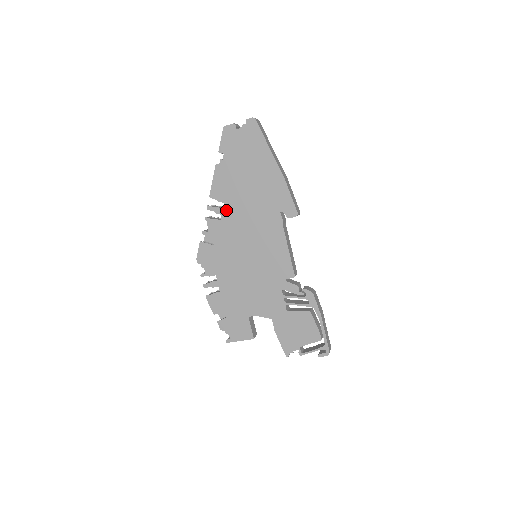
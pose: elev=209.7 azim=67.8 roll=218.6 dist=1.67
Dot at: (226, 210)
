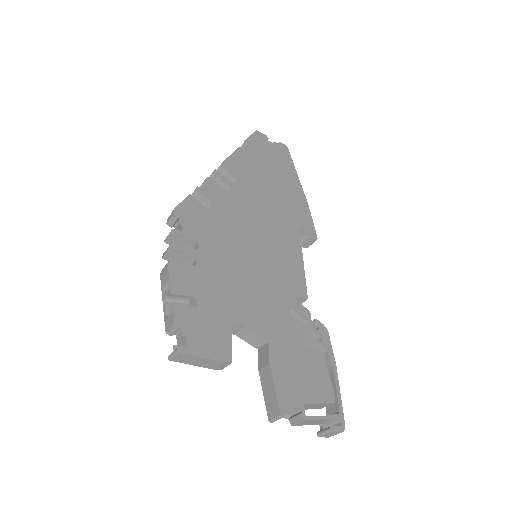
Dot at: (238, 187)
